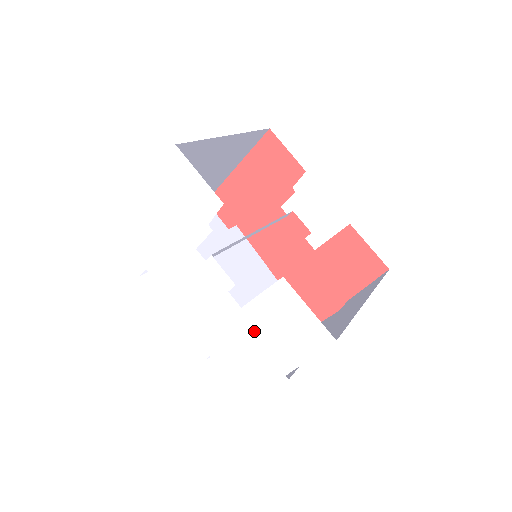
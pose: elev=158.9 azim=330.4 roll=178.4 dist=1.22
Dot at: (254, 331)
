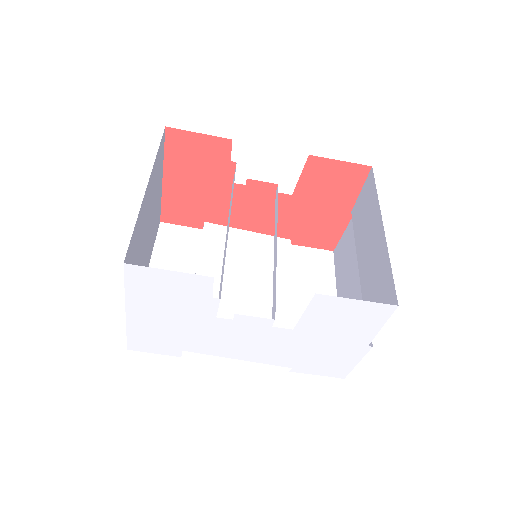
Dot at: (317, 336)
